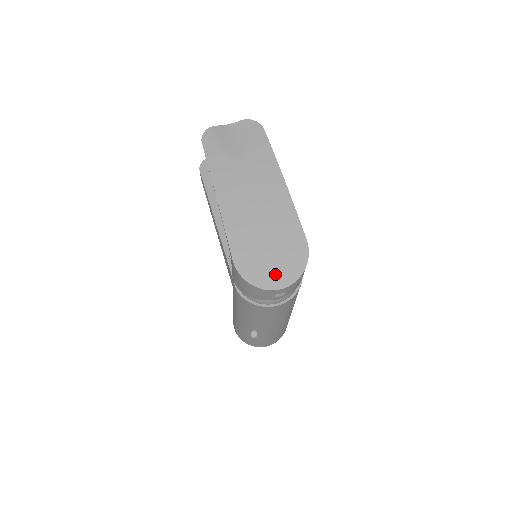
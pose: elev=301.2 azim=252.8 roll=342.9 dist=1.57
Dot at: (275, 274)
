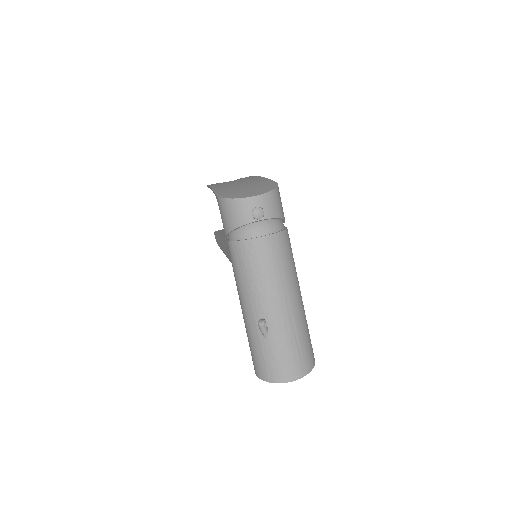
Dot at: (249, 193)
